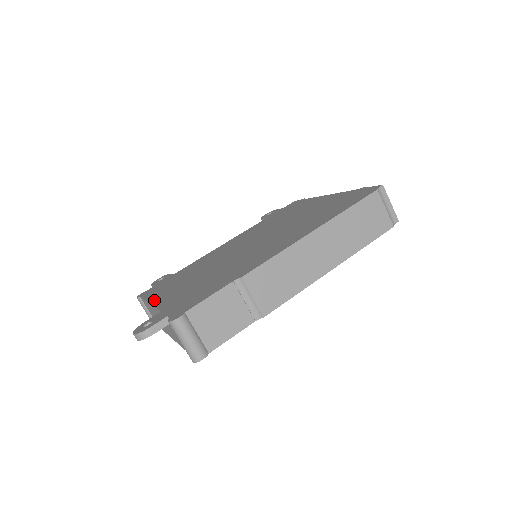
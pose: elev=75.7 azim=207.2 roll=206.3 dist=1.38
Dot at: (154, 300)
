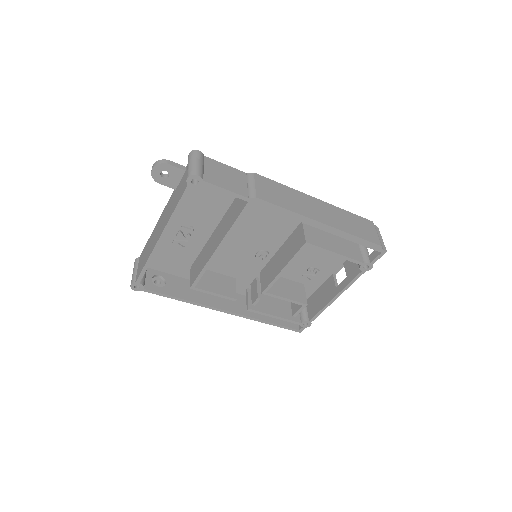
Dot at: occluded
